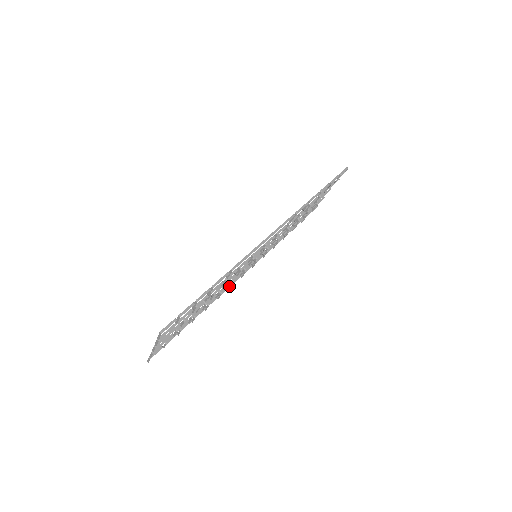
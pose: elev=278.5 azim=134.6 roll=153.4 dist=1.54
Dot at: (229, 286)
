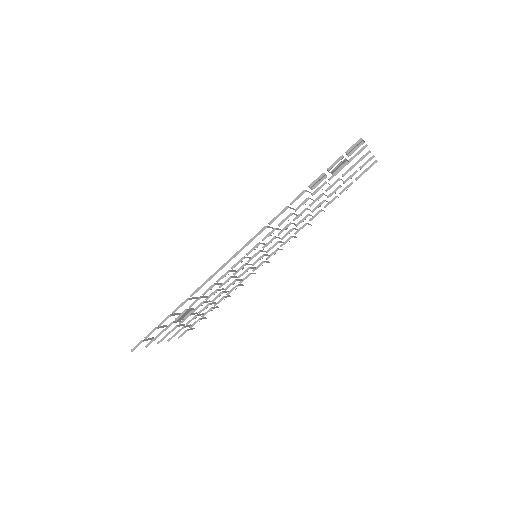
Dot at: (248, 276)
